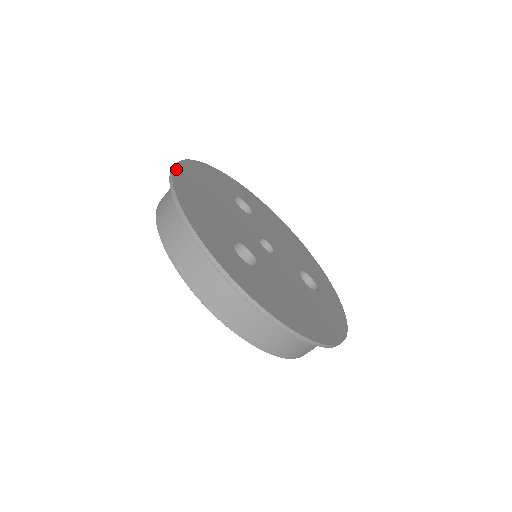
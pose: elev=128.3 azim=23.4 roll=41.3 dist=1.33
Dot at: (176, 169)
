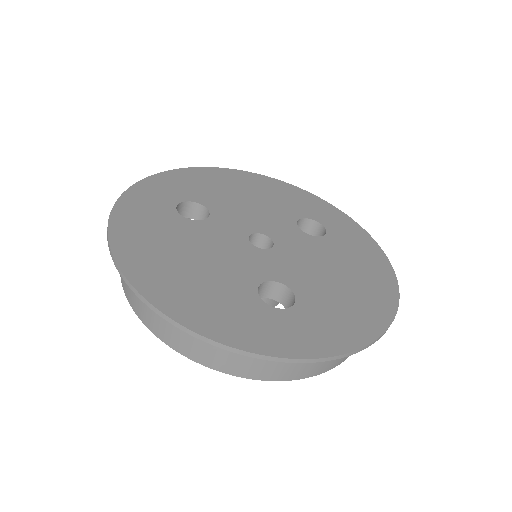
Dot at: (128, 274)
